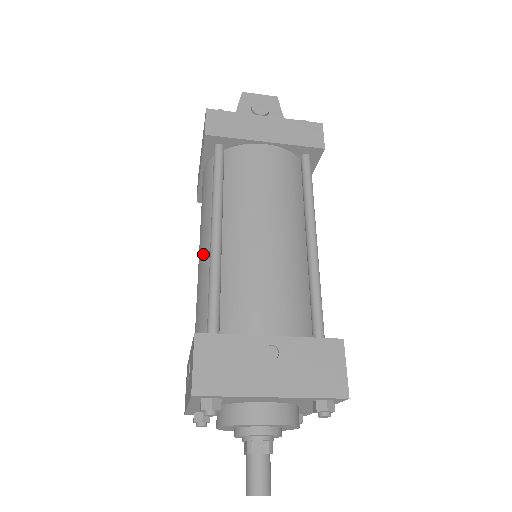
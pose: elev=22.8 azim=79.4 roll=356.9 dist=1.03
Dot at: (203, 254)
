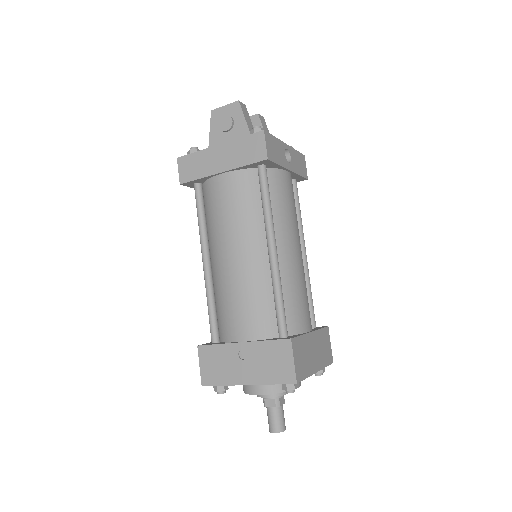
Dot at: occluded
